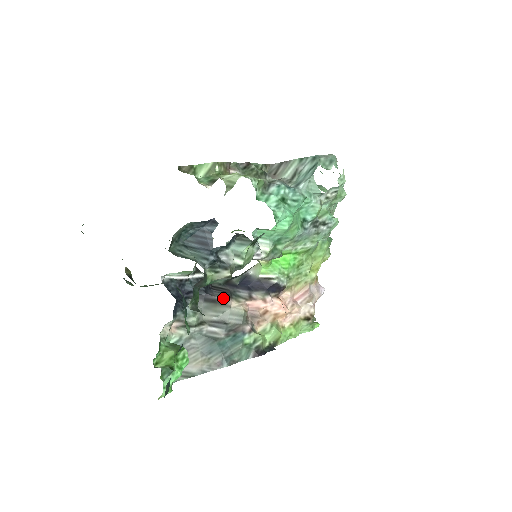
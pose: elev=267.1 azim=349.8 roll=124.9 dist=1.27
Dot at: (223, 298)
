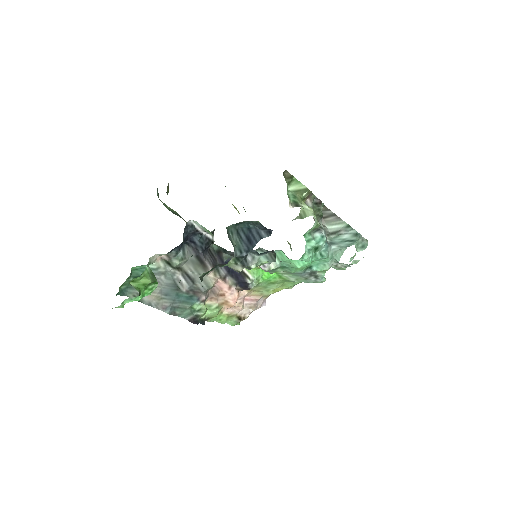
Dot at: (209, 265)
